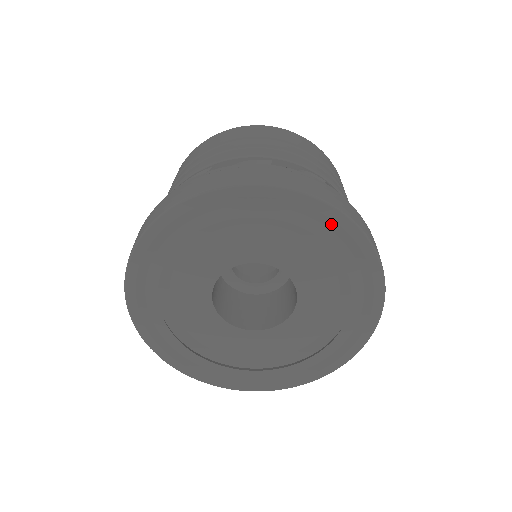
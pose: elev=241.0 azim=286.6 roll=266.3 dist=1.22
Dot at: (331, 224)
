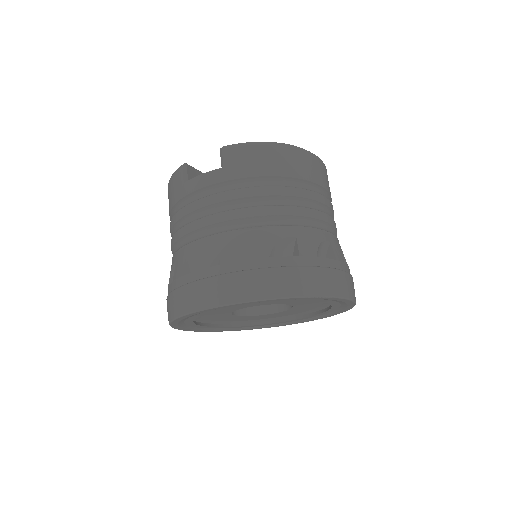
Dot at: (345, 305)
